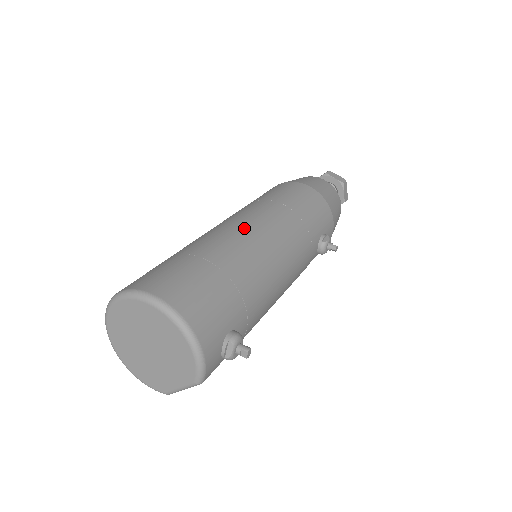
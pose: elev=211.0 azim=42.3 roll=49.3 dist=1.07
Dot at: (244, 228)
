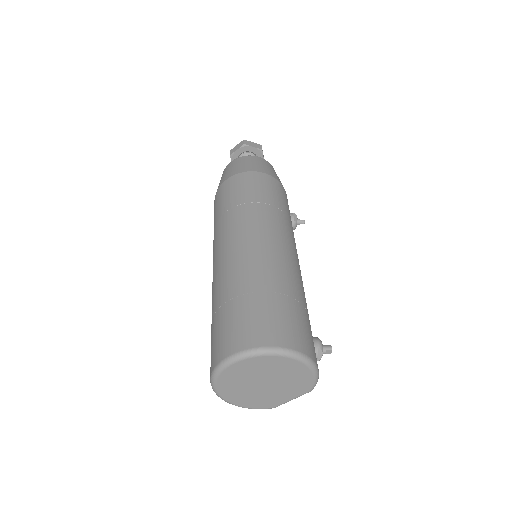
Dot at: (264, 244)
